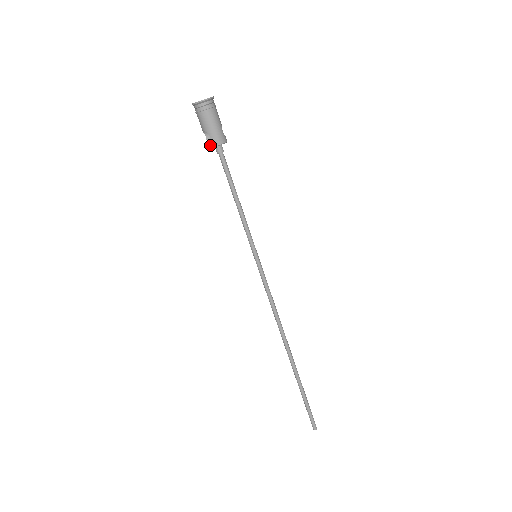
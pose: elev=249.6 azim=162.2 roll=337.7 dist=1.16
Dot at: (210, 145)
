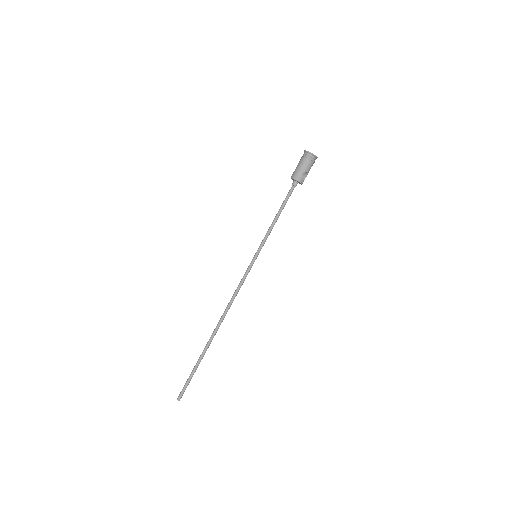
Dot at: (291, 176)
